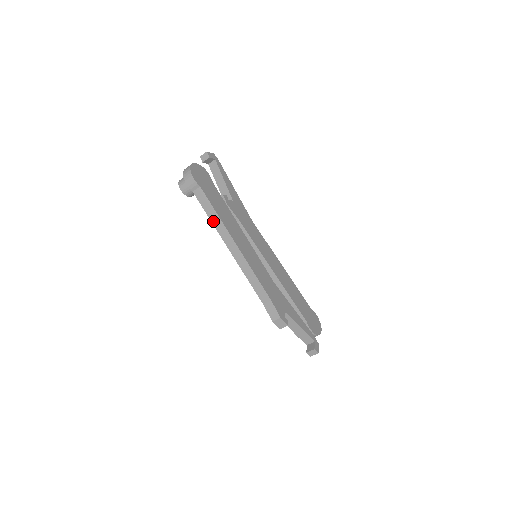
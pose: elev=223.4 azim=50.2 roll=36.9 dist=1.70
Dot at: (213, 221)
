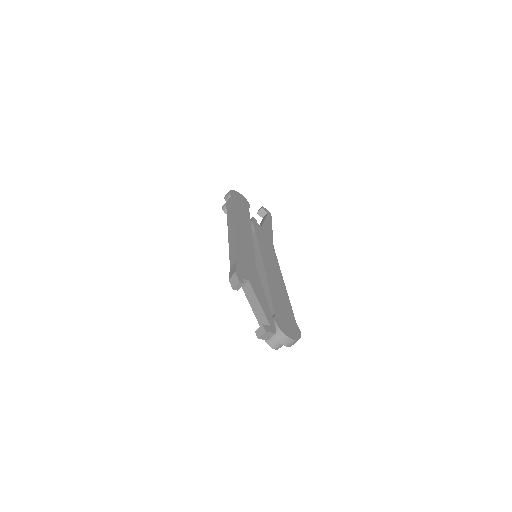
Dot at: (228, 216)
